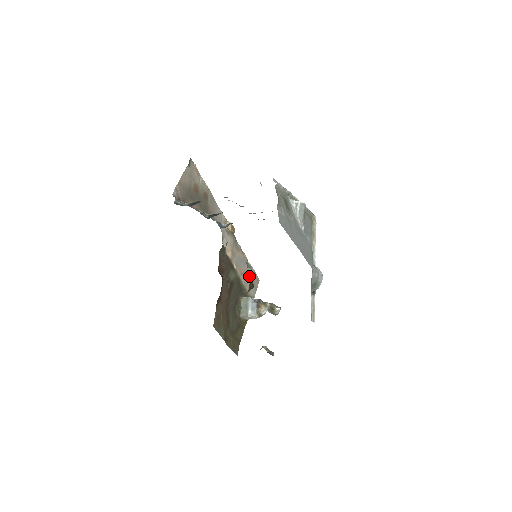
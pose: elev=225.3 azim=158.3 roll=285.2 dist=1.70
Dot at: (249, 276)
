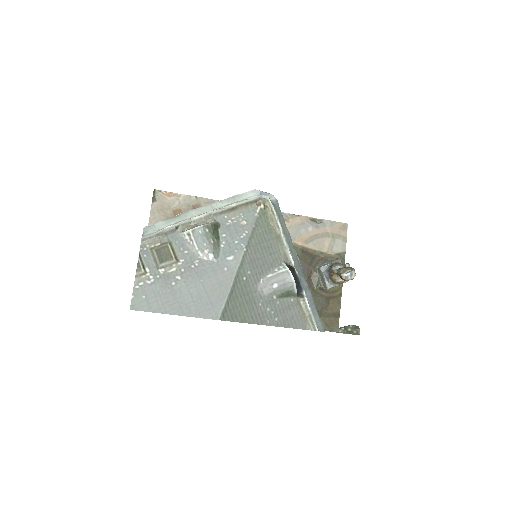
Dot at: (323, 234)
